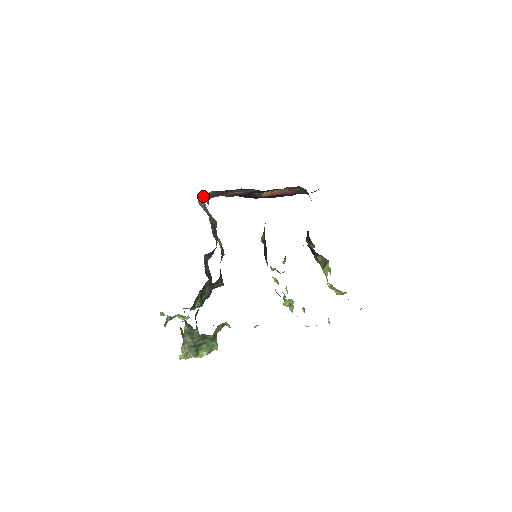
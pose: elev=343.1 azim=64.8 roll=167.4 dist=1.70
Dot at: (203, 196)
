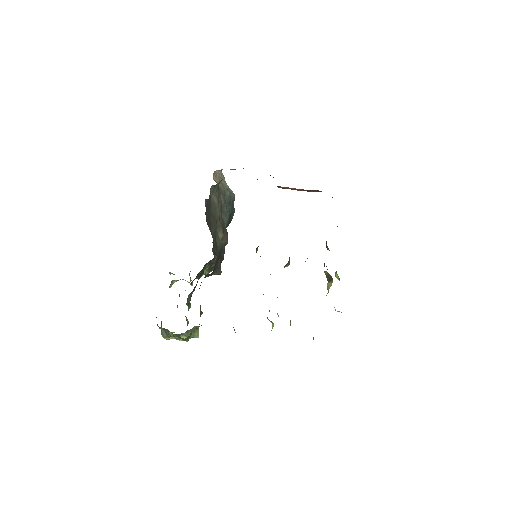
Dot at: (221, 169)
